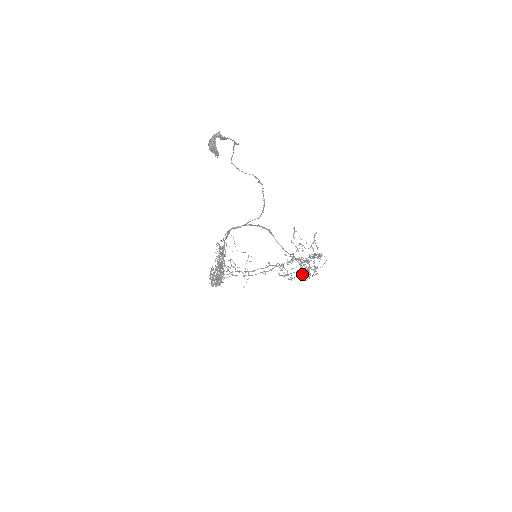
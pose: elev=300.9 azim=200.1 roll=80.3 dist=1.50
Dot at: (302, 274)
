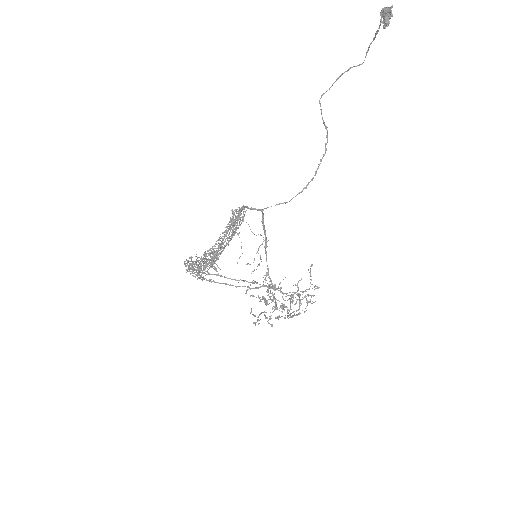
Dot at: (290, 306)
